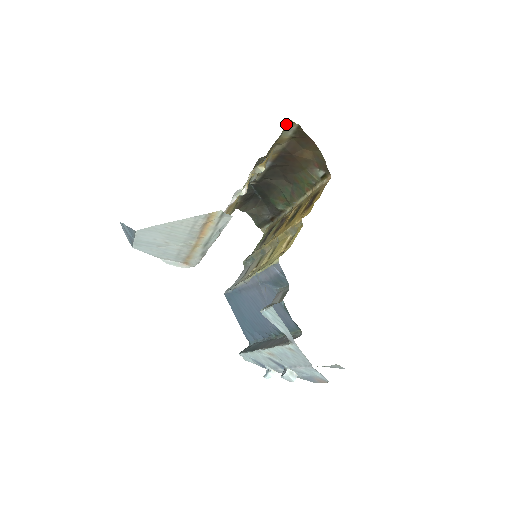
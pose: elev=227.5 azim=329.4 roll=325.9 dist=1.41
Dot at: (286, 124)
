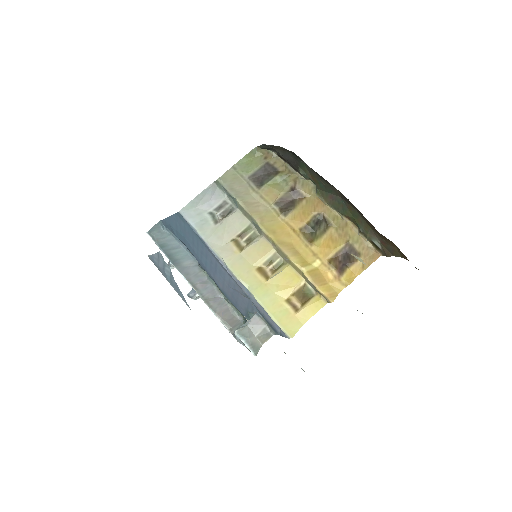
Dot at: occluded
